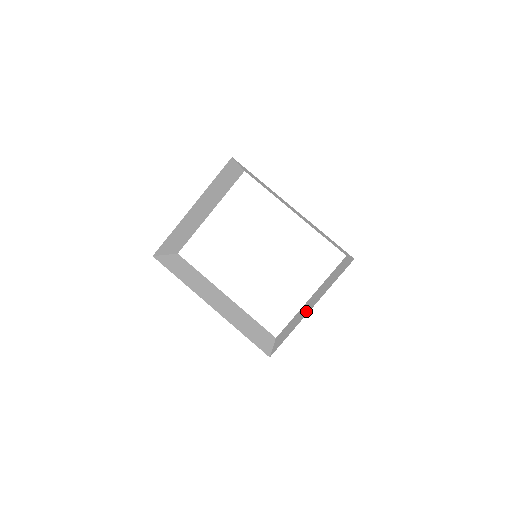
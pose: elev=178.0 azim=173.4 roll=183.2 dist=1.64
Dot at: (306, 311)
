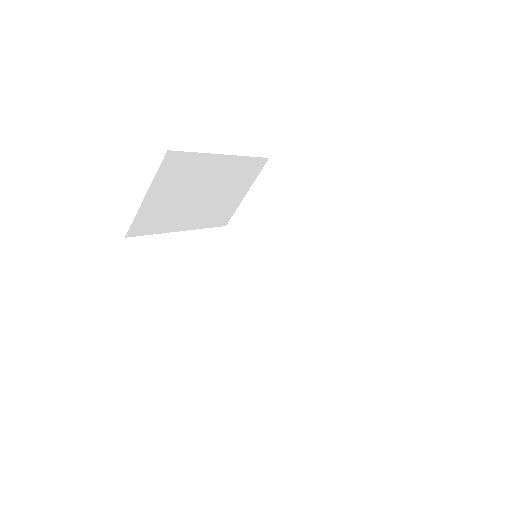
Dot at: occluded
